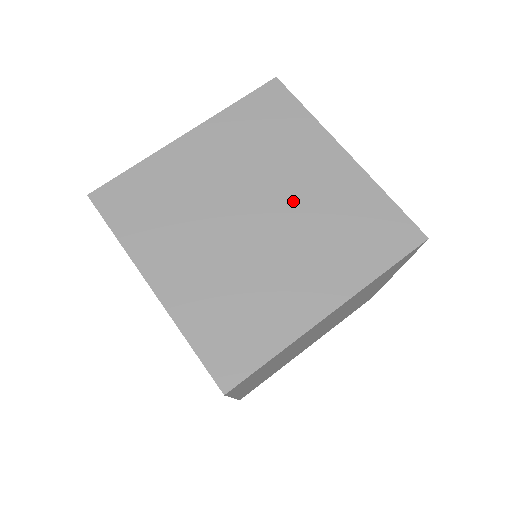
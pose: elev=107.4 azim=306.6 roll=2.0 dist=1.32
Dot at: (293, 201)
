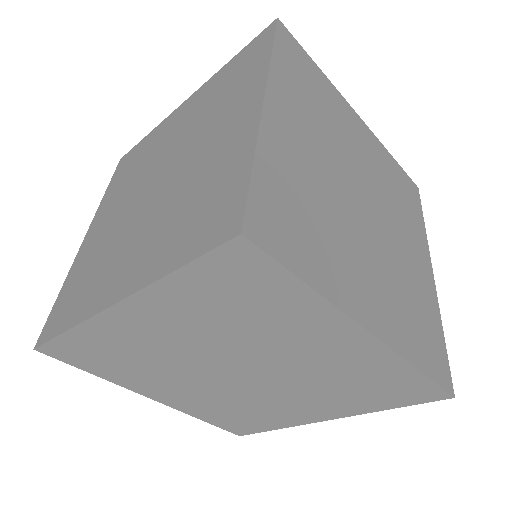
Dot at: (369, 176)
